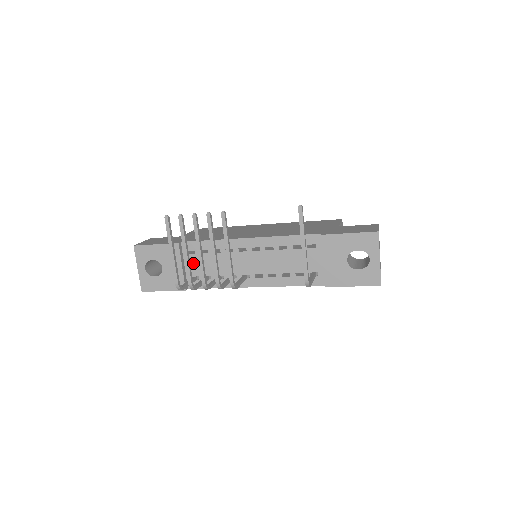
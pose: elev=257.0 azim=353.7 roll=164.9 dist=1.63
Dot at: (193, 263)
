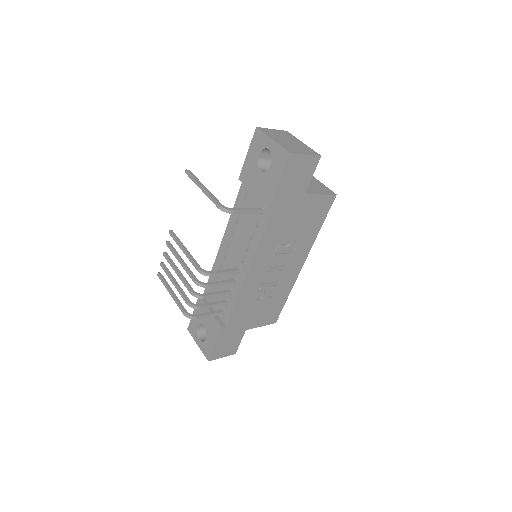
Dot at: occluded
